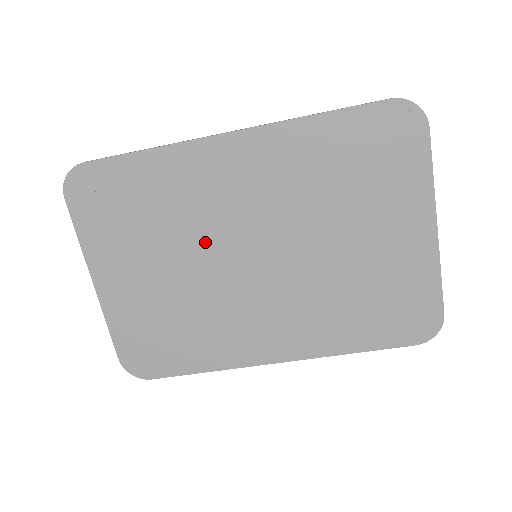
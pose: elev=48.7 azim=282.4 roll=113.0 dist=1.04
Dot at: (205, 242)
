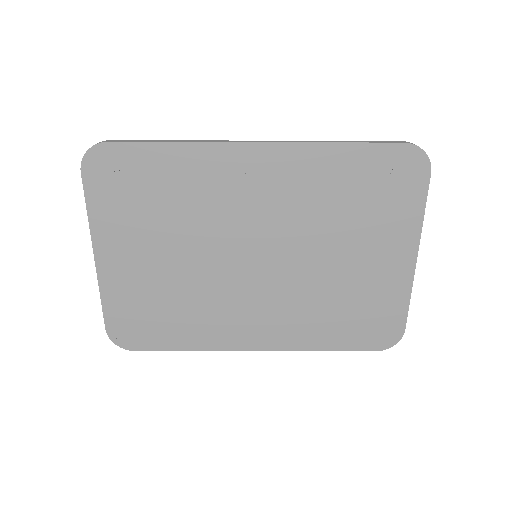
Dot at: (212, 236)
